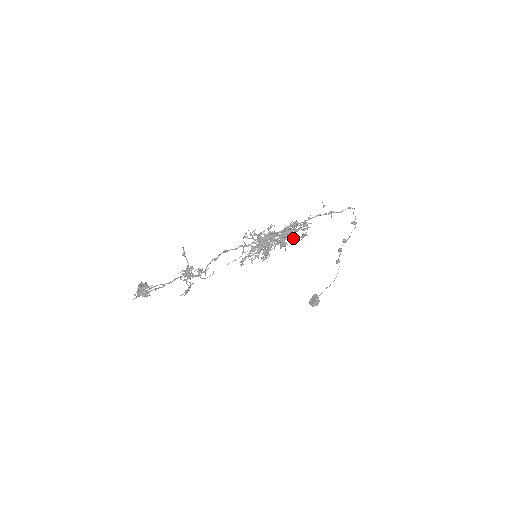
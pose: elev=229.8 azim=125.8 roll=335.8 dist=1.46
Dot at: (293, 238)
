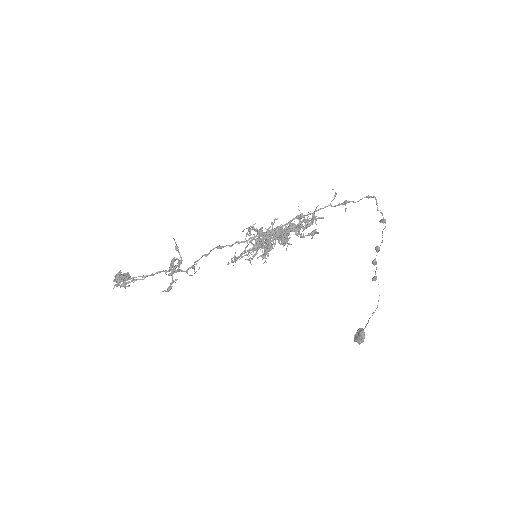
Dot at: (295, 233)
